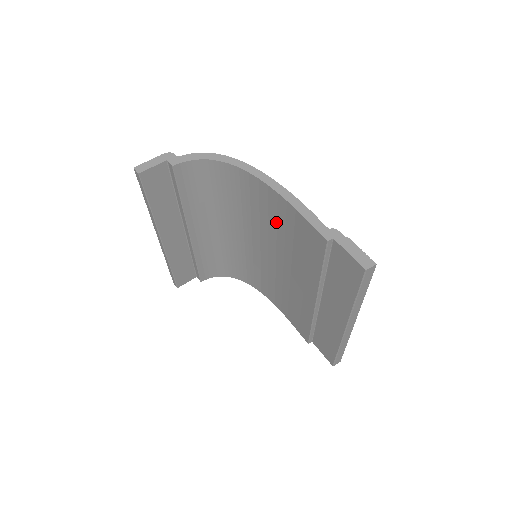
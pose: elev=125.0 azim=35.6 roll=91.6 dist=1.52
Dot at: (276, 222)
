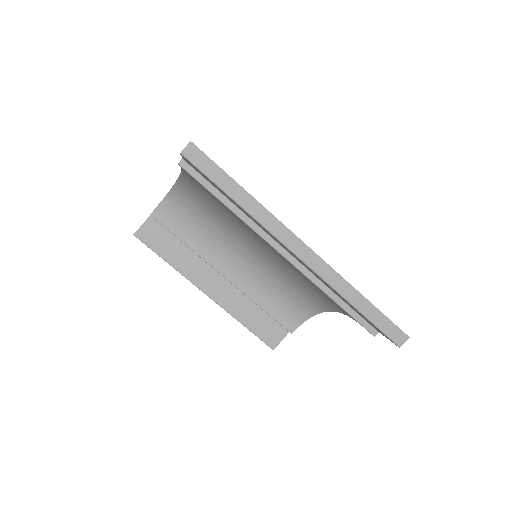
Dot at: (217, 201)
